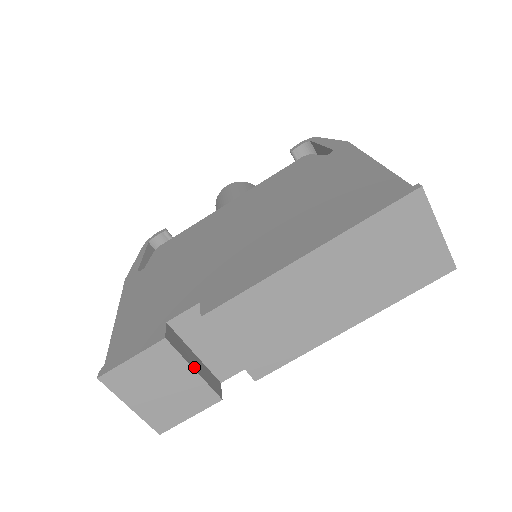
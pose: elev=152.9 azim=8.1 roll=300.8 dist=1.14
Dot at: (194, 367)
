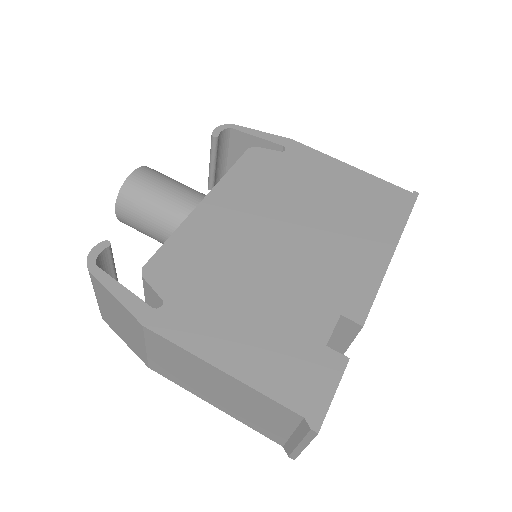
Dot at: occluded
